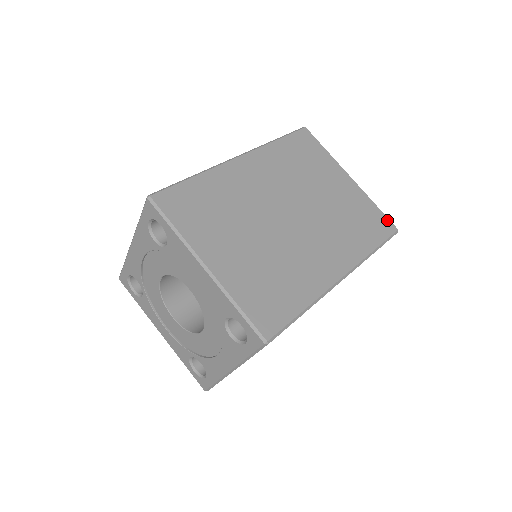
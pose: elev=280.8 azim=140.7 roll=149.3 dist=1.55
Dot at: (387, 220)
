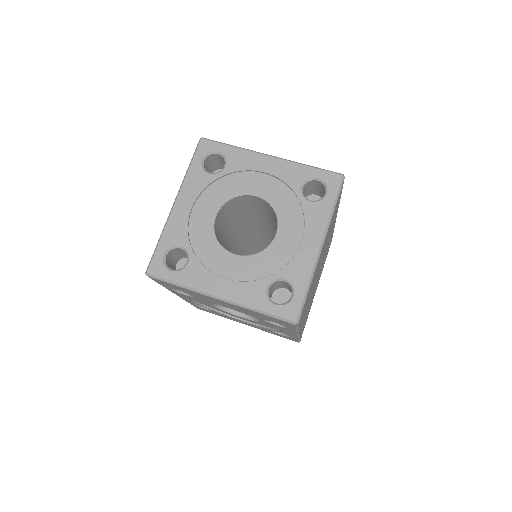
Dot at: occluded
